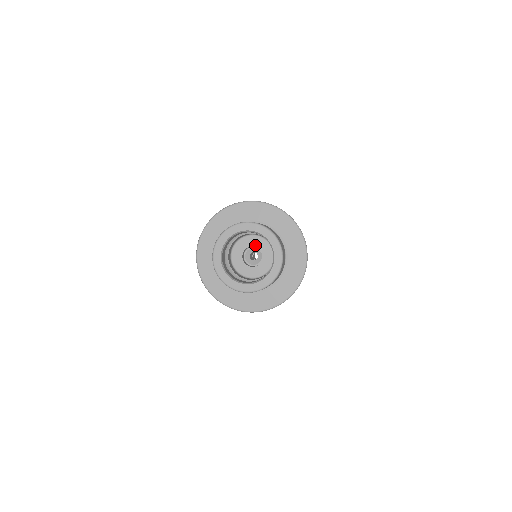
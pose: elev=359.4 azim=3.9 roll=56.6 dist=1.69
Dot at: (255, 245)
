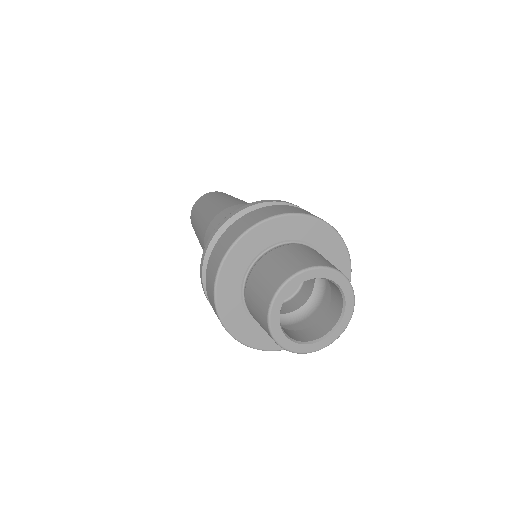
Dot at: occluded
